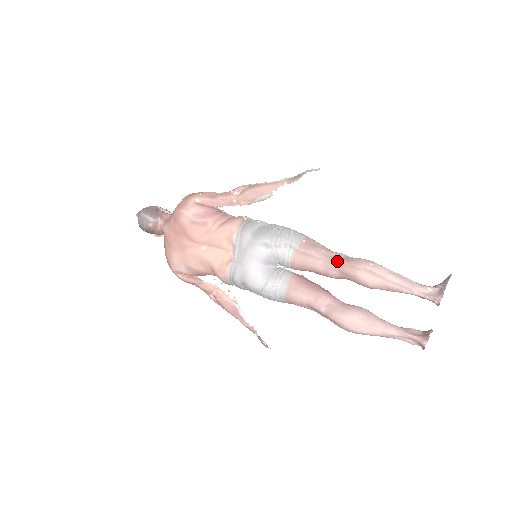
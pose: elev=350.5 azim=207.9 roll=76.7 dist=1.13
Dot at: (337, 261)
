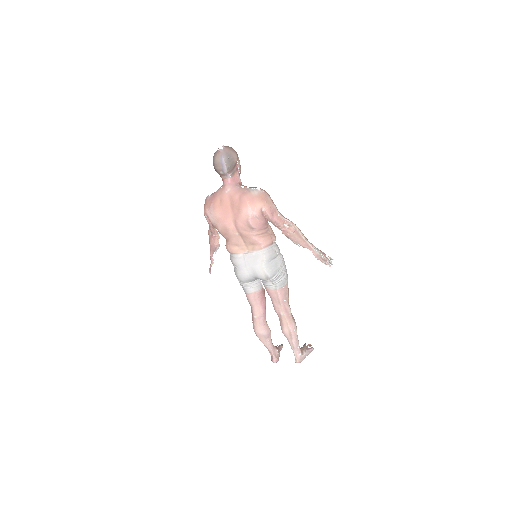
Dot at: (285, 313)
